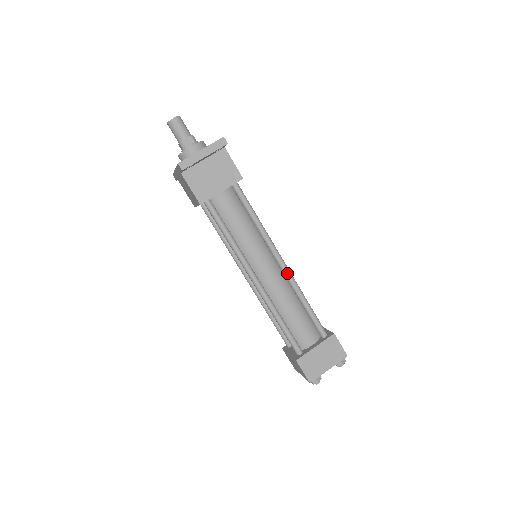
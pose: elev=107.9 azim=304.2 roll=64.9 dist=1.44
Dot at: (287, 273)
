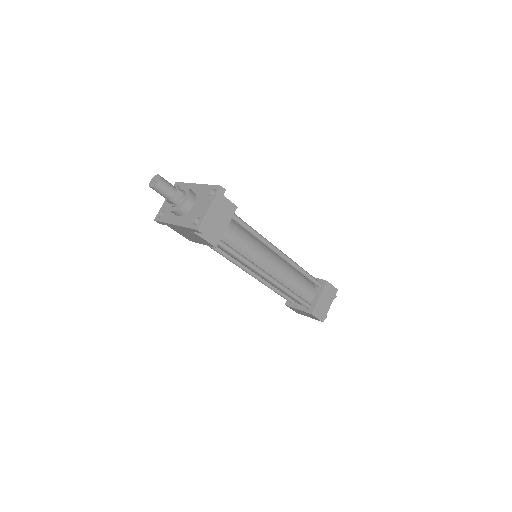
Dot at: (287, 259)
